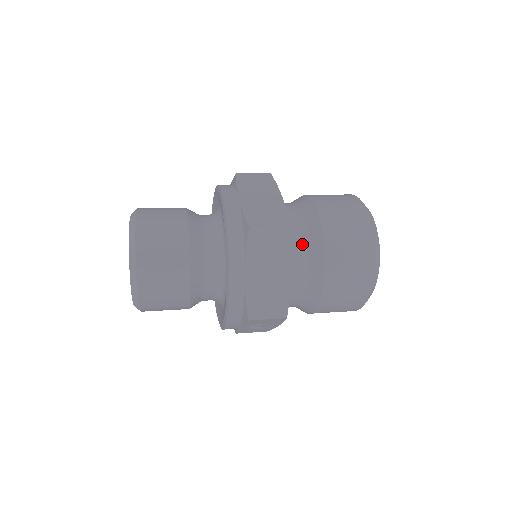
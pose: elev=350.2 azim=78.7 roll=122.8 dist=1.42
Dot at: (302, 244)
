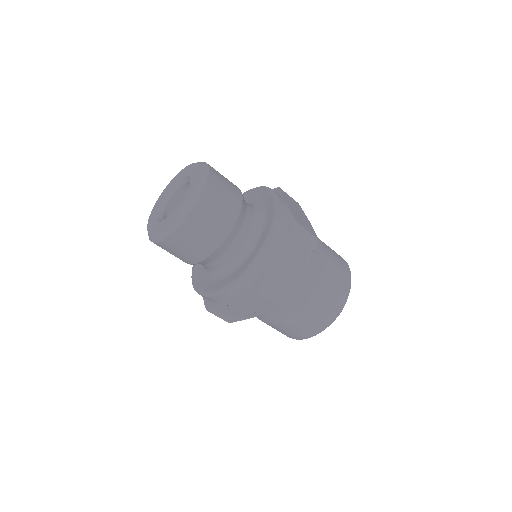
Dot at: occluded
